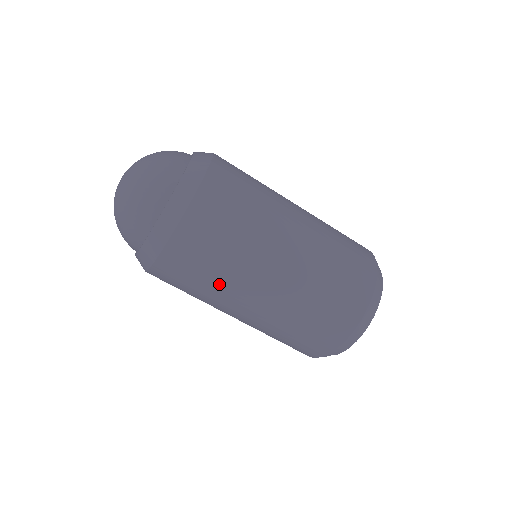
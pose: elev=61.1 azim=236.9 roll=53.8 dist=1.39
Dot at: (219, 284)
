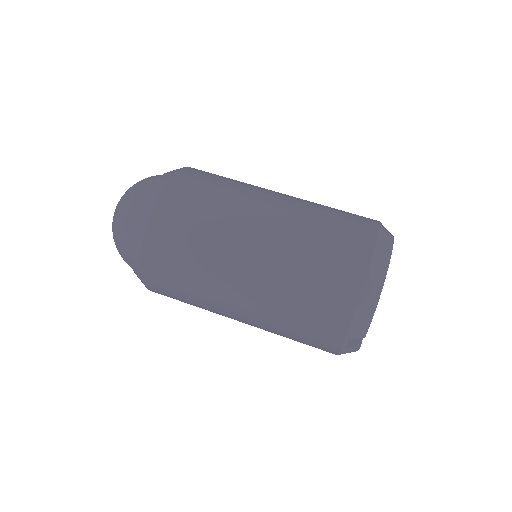
Dot at: (201, 271)
